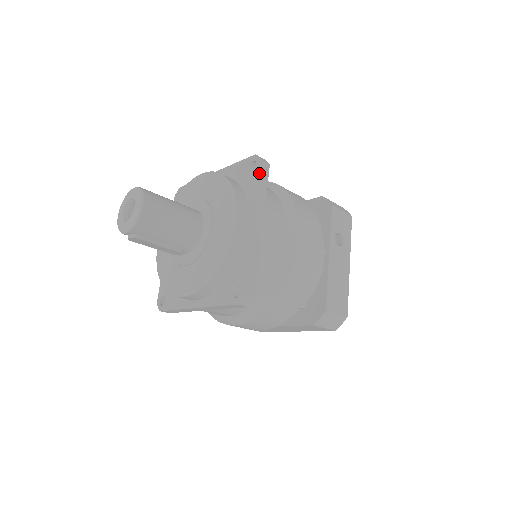
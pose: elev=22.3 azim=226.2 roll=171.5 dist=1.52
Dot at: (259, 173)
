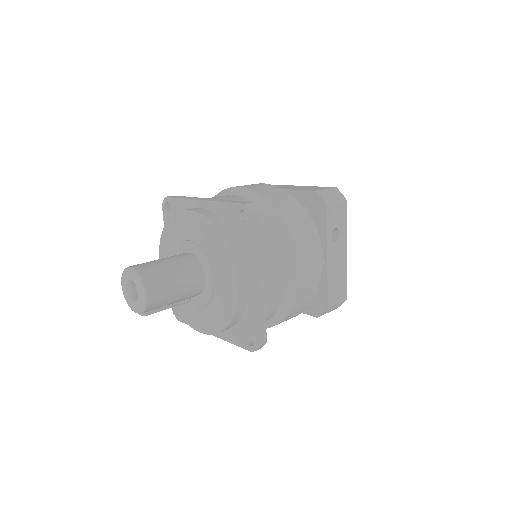
Dot at: (252, 229)
